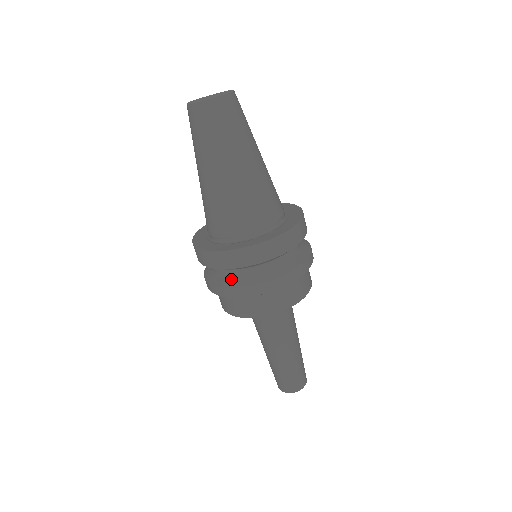
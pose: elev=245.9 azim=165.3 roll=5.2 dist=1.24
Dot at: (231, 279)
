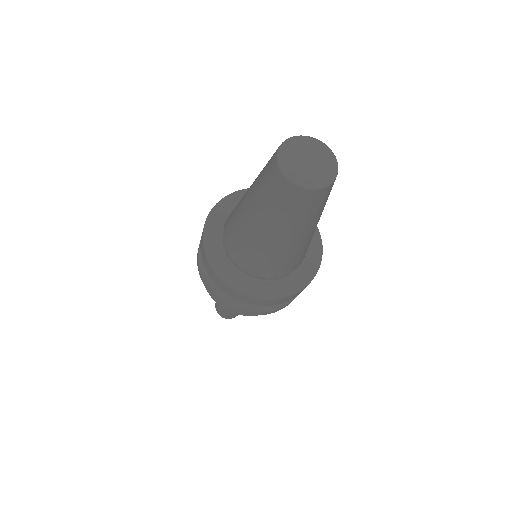
Dot at: occluded
